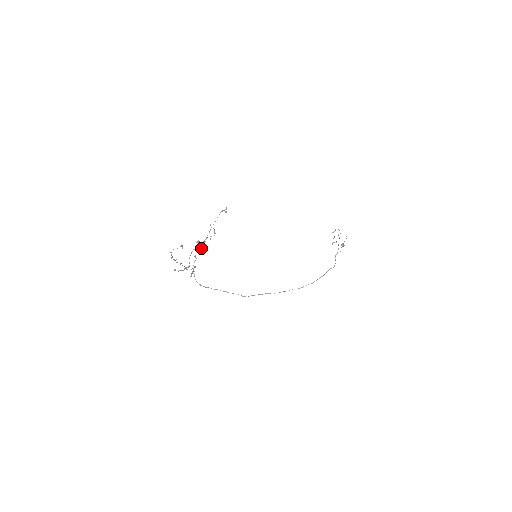
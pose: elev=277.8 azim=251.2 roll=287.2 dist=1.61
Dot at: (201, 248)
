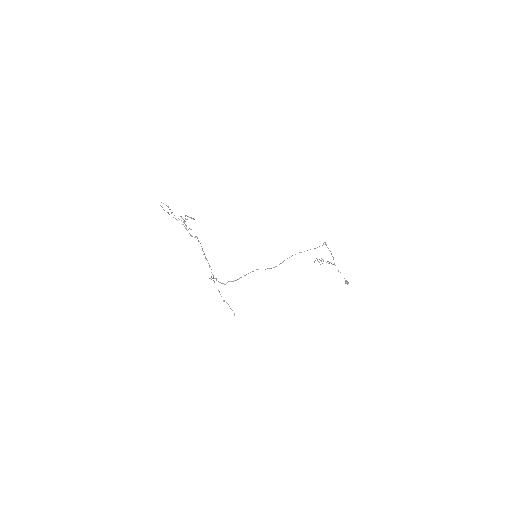
Dot at: occluded
